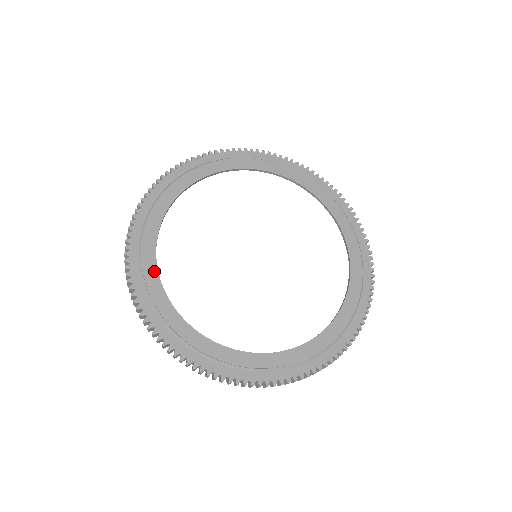
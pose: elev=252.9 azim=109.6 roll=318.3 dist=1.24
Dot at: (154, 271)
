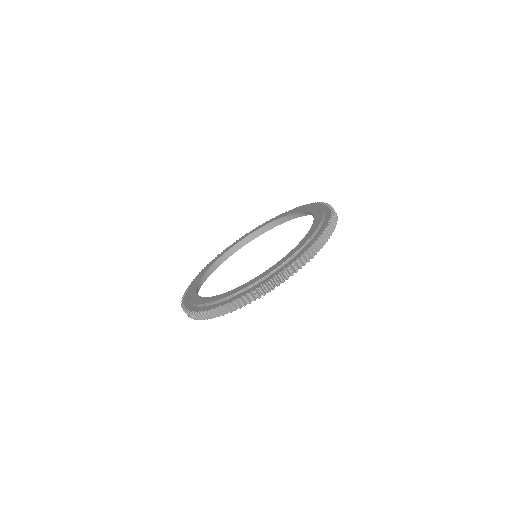
Dot at: (201, 299)
